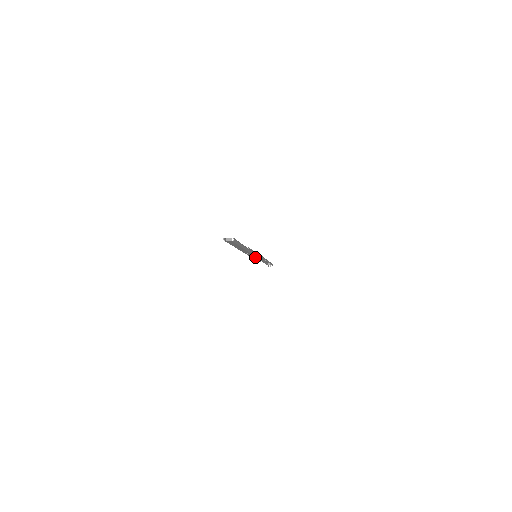
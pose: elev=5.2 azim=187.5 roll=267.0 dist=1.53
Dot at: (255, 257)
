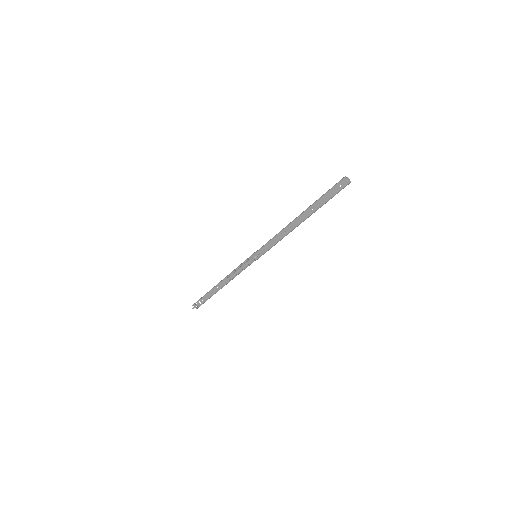
Dot at: (264, 251)
